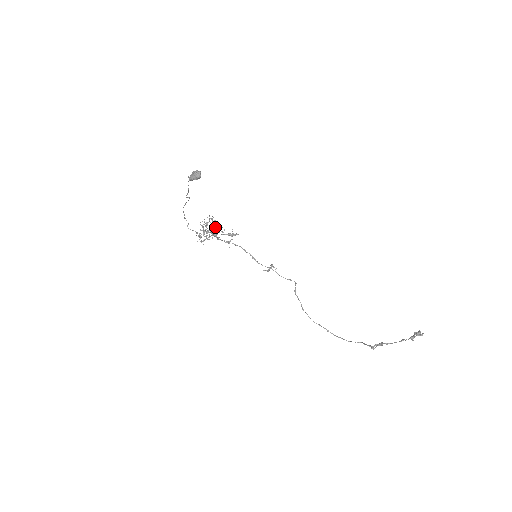
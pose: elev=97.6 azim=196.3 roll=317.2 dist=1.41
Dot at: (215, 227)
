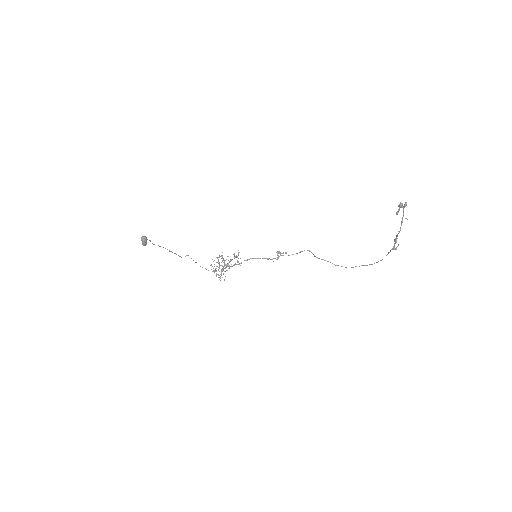
Dot at: occluded
